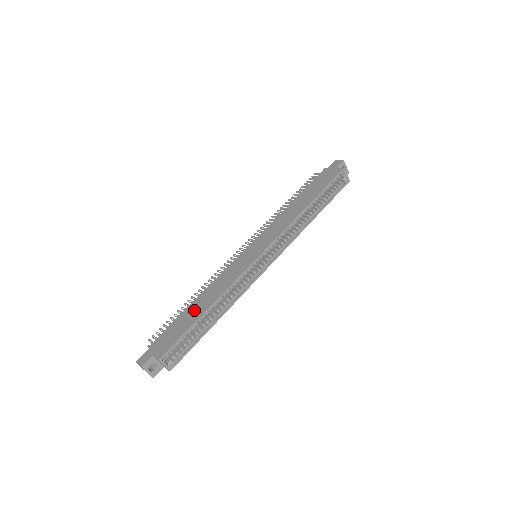
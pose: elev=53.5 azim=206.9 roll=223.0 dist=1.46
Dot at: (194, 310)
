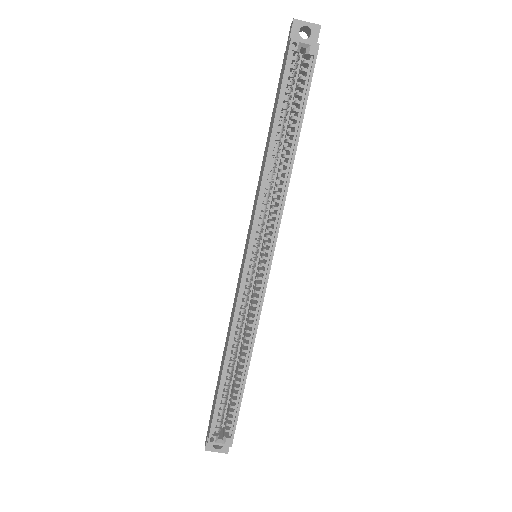
Dot at: (221, 365)
